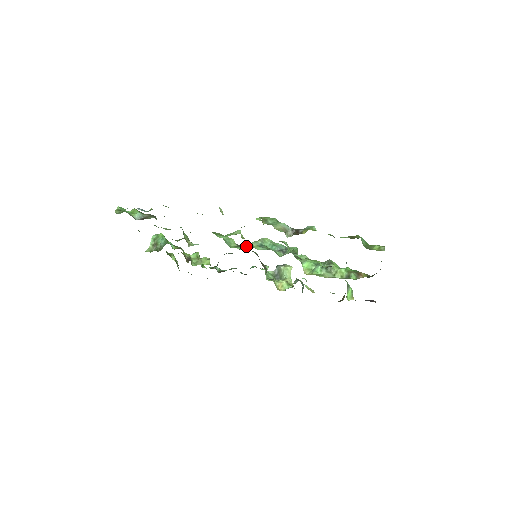
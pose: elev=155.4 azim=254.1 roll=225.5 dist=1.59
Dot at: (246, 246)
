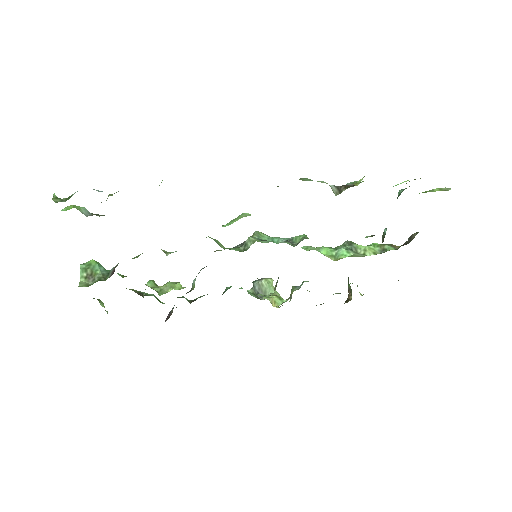
Dot at: (237, 247)
